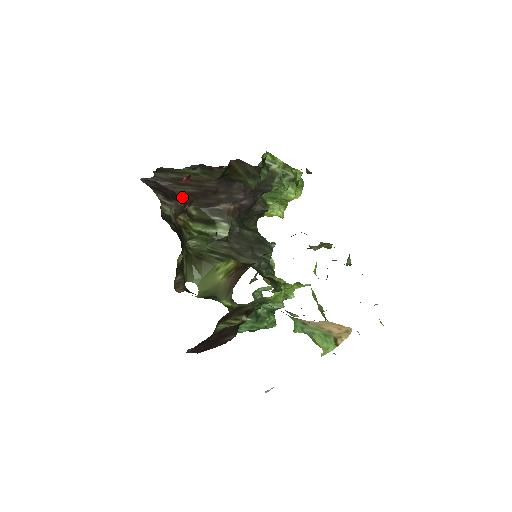
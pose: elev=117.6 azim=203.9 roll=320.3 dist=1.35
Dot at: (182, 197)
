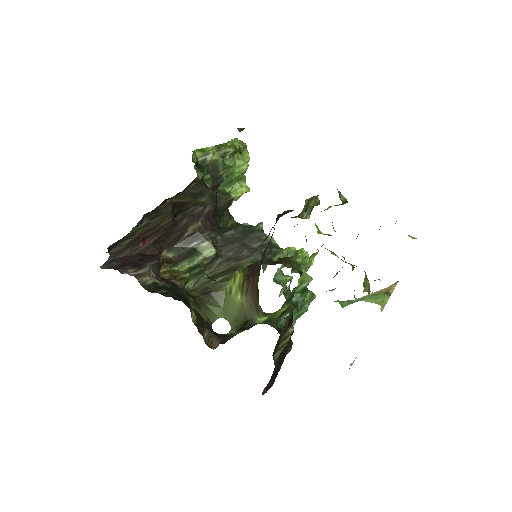
Dot at: (149, 252)
